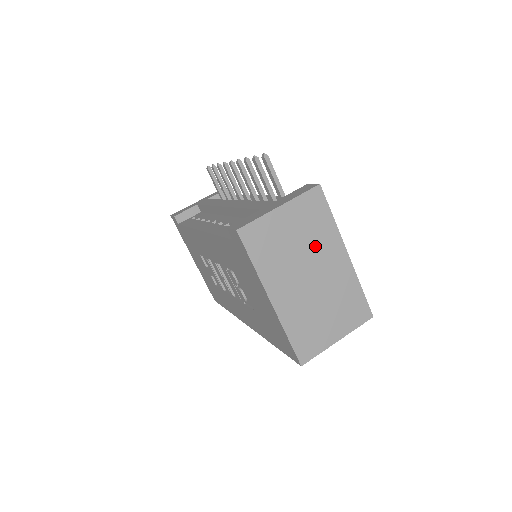
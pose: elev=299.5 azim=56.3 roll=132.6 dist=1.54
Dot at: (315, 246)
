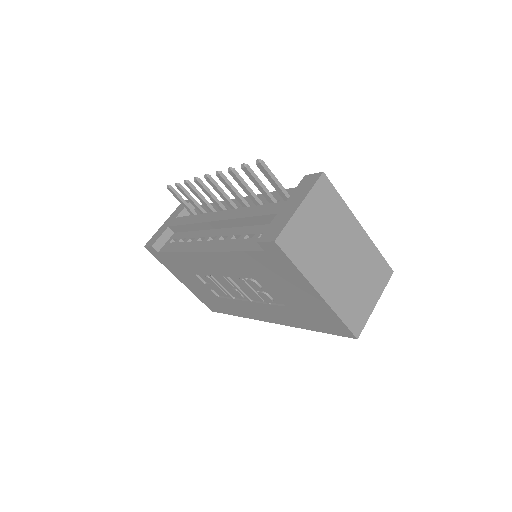
Dot at: (336, 229)
